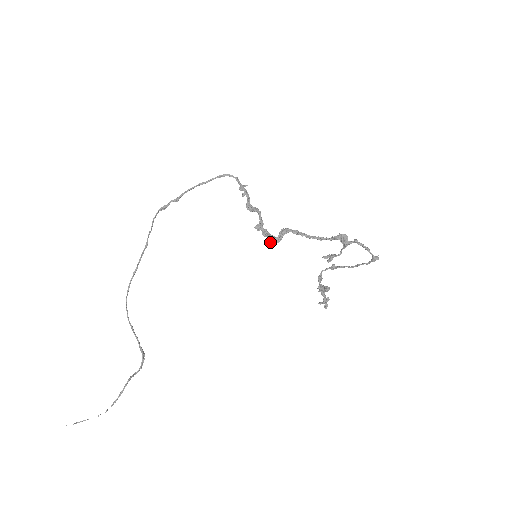
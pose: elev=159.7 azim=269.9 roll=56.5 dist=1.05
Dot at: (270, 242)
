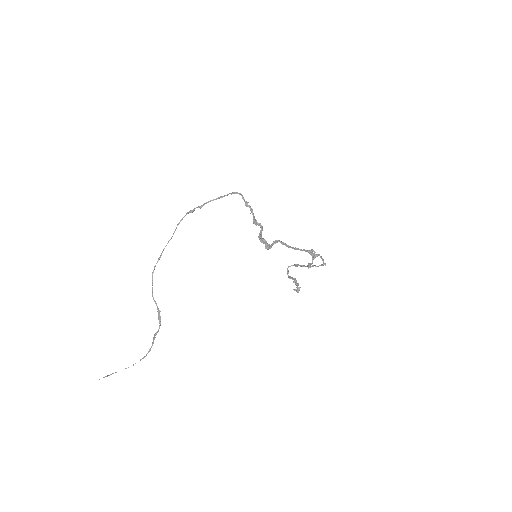
Dot at: (268, 248)
